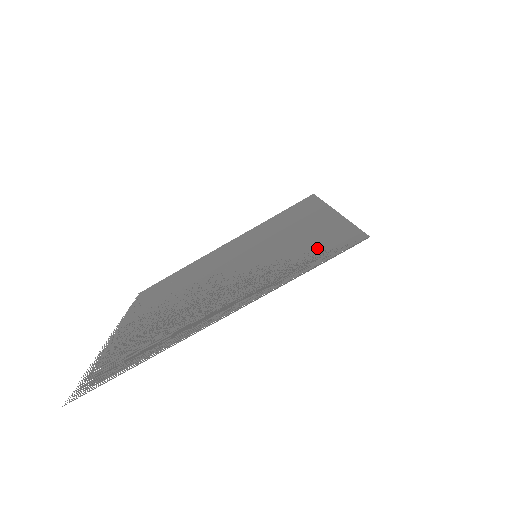
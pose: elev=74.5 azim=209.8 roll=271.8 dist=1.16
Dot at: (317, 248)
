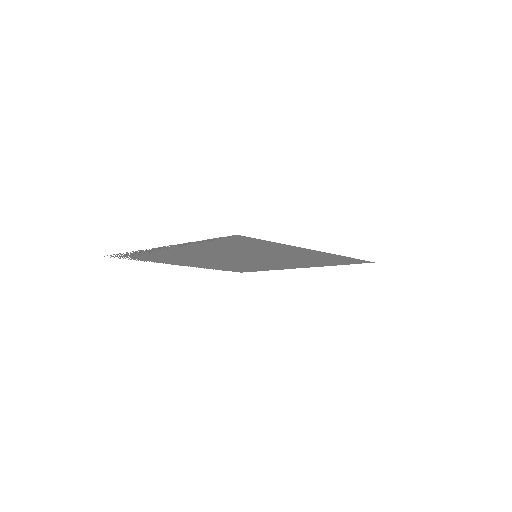
Dot at: (241, 243)
